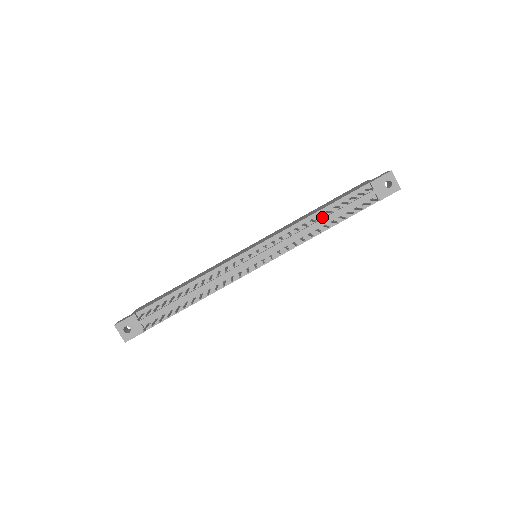
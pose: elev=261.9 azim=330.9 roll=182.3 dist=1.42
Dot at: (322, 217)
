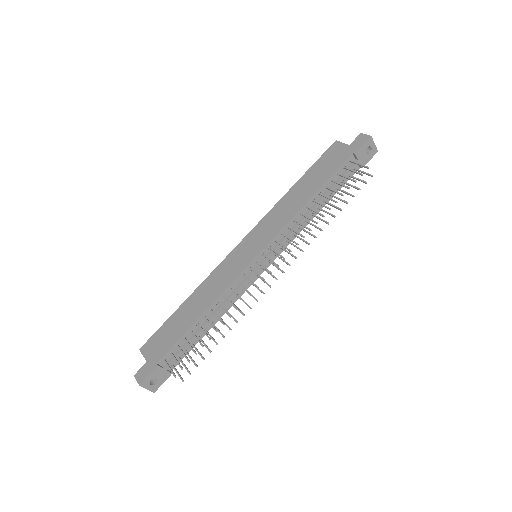
Dot at: occluded
